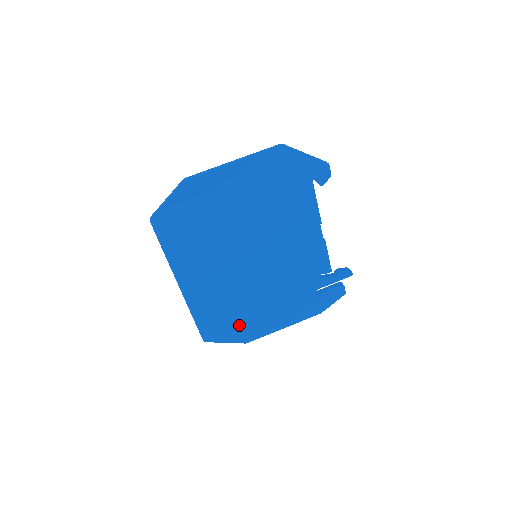
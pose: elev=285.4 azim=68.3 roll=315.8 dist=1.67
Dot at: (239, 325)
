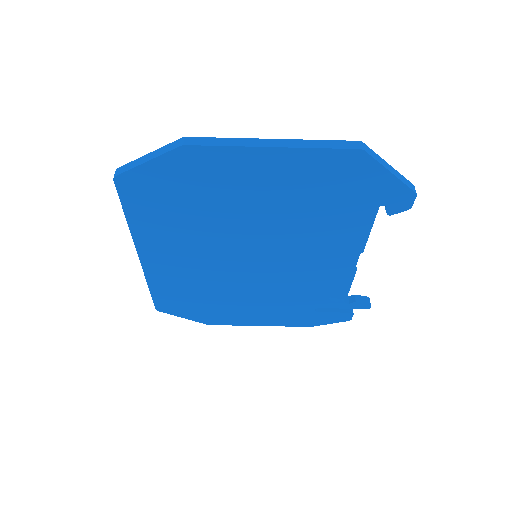
Dot at: (206, 309)
